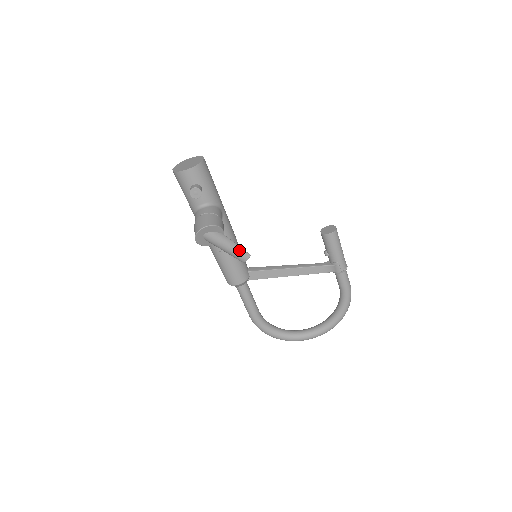
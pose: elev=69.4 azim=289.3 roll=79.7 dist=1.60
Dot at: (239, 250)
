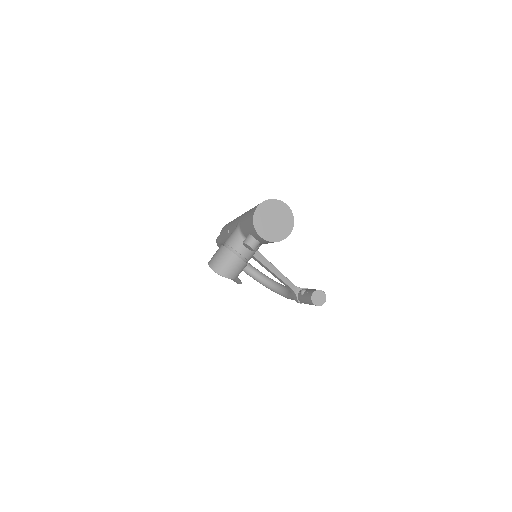
Dot at: (236, 281)
